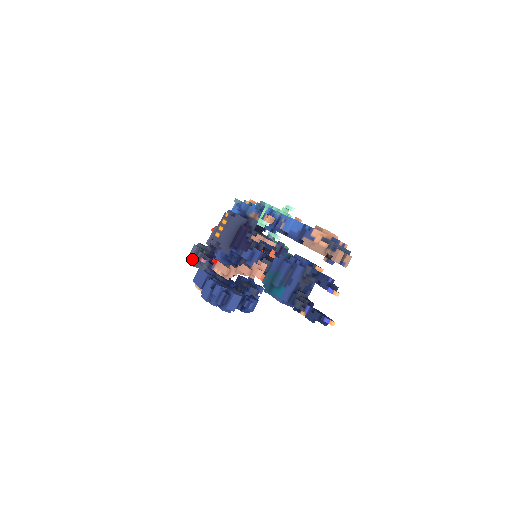
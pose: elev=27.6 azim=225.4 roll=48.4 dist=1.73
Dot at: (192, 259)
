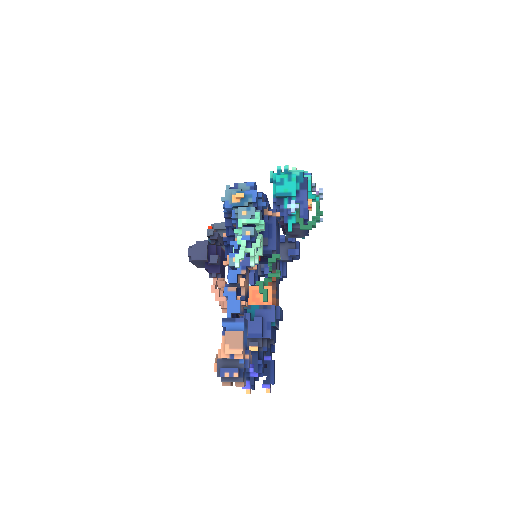
Dot at: occluded
